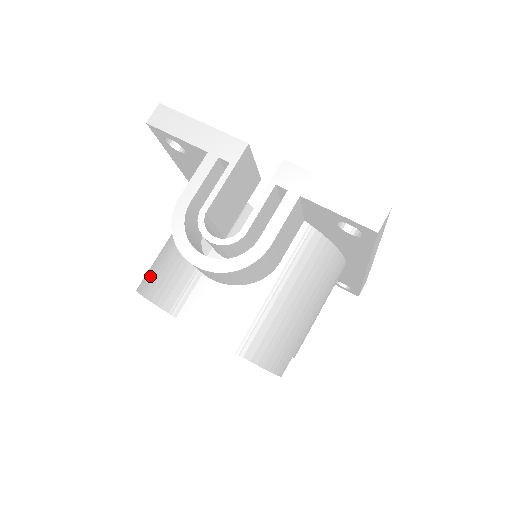
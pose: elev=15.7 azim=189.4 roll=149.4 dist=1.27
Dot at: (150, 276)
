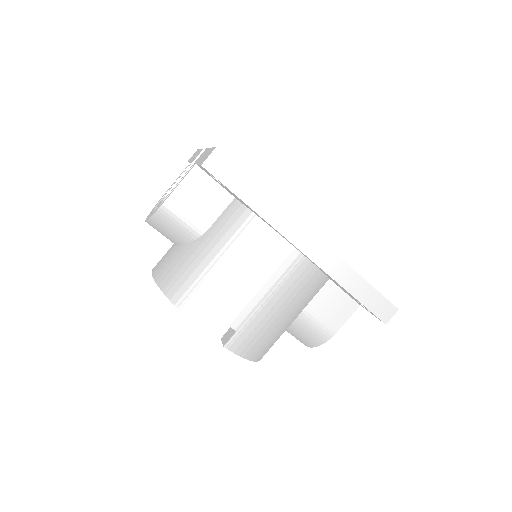
Dot at: occluded
